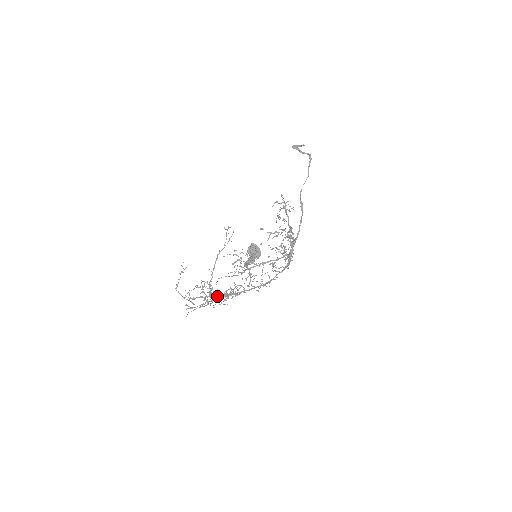
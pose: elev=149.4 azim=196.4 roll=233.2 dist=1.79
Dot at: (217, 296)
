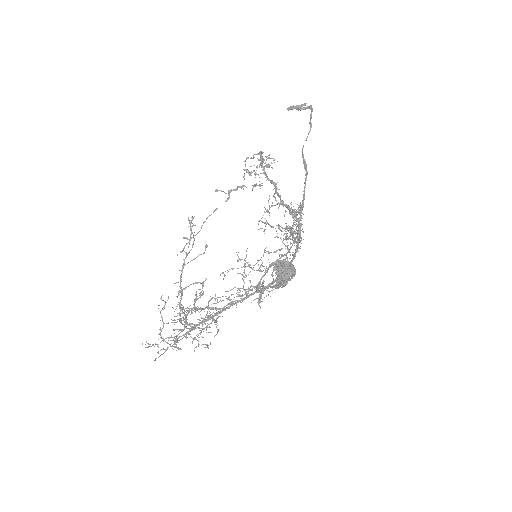
Dot at: occluded
